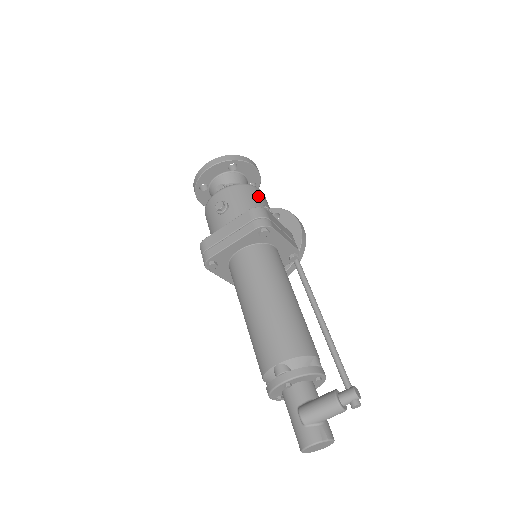
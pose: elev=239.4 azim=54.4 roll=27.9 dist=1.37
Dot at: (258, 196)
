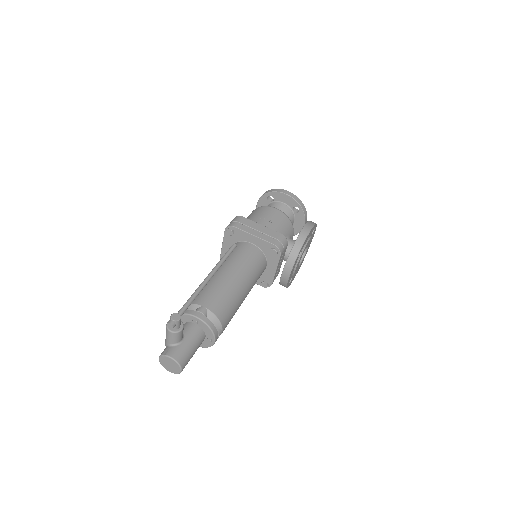
Dot at: (264, 212)
